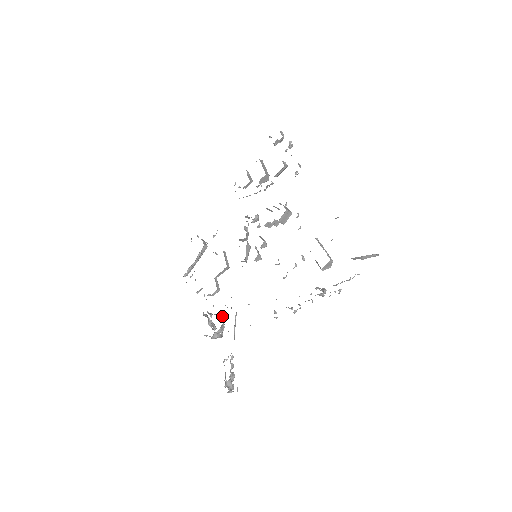
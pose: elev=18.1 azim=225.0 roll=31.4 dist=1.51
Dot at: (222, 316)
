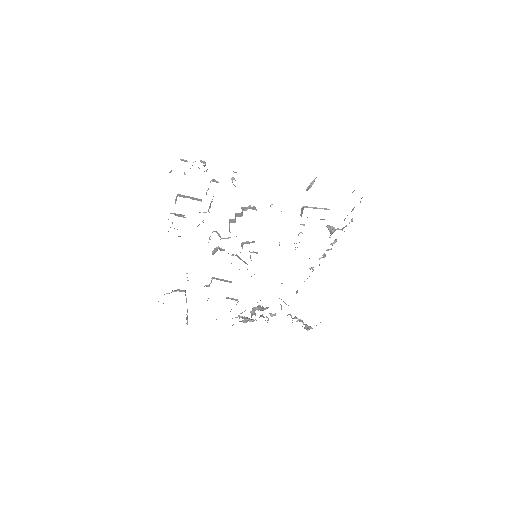
Dot at: (259, 308)
